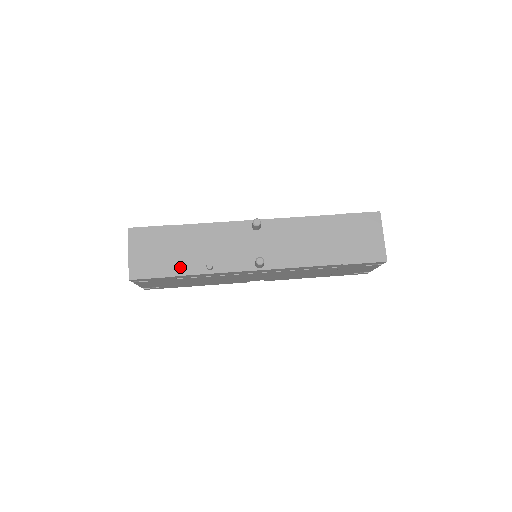
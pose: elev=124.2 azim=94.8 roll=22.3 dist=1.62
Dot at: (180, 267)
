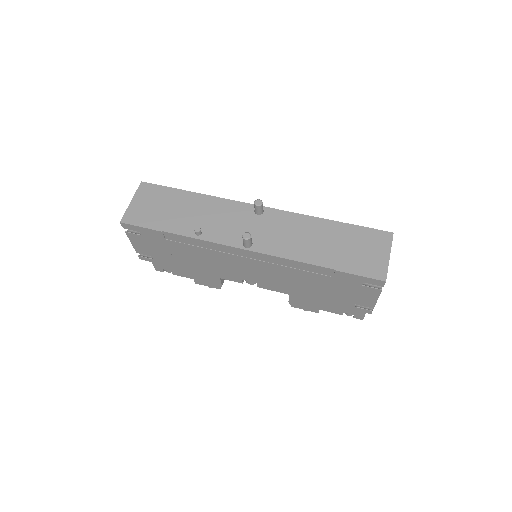
Dot at: (171, 225)
